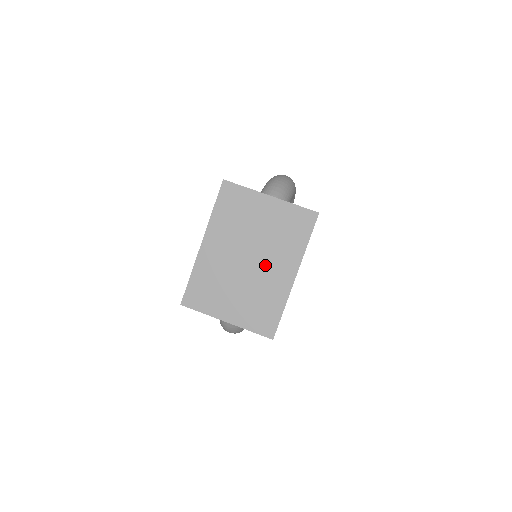
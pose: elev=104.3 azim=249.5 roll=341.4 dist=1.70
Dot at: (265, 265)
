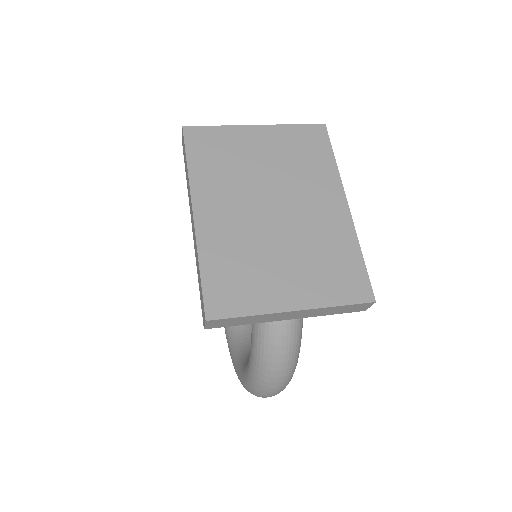
Dot at: (300, 206)
